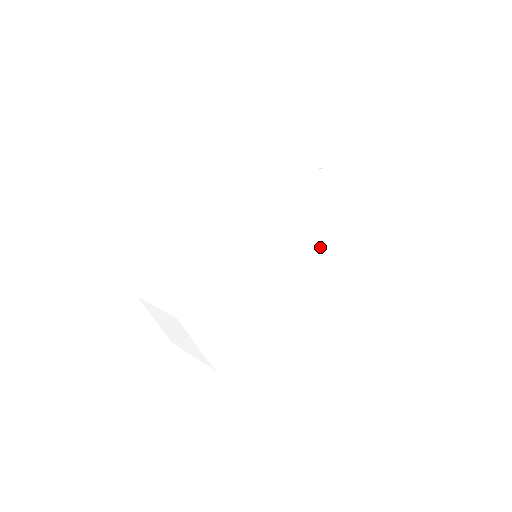
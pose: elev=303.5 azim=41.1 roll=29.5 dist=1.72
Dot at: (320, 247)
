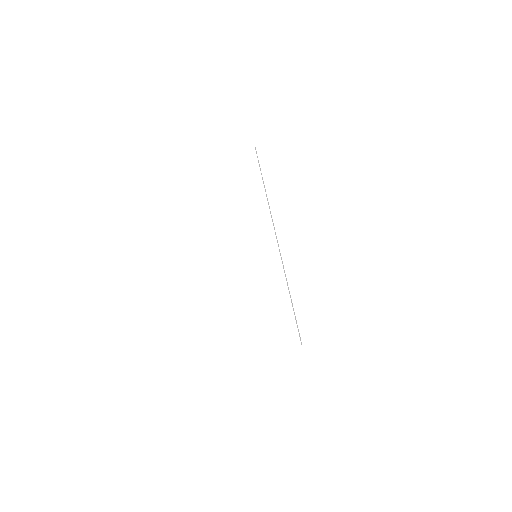
Dot at: (265, 191)
